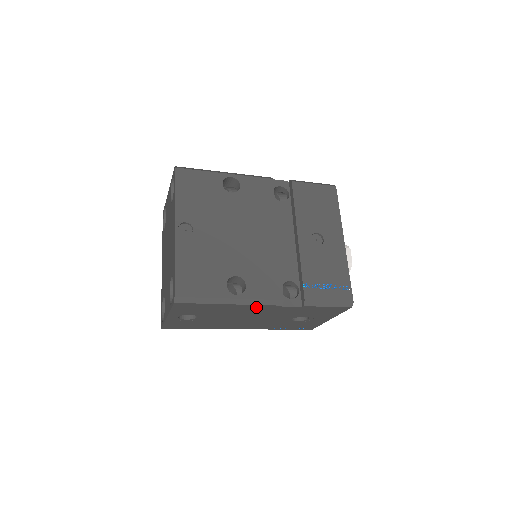
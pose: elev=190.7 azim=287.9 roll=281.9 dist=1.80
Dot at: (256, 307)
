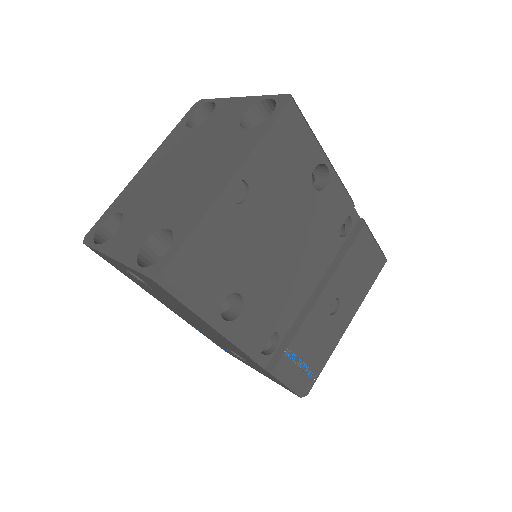
Dot at: occluded
